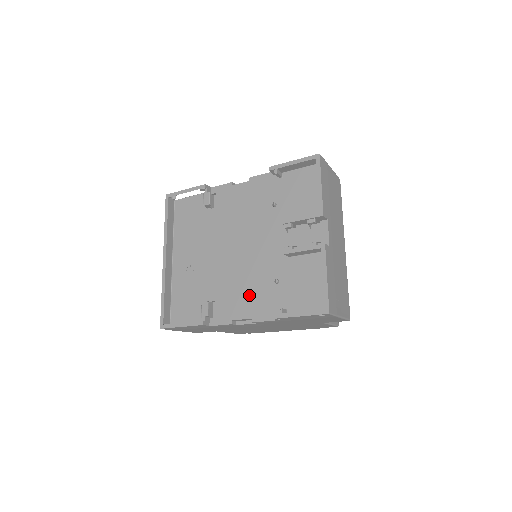
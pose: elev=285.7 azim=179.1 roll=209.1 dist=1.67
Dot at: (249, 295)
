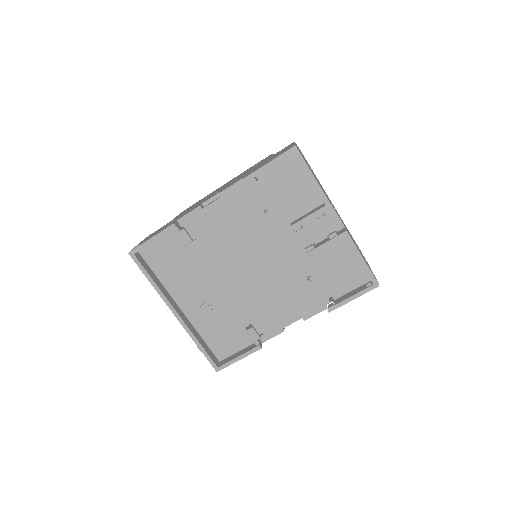
Dot at: (287, 301)
